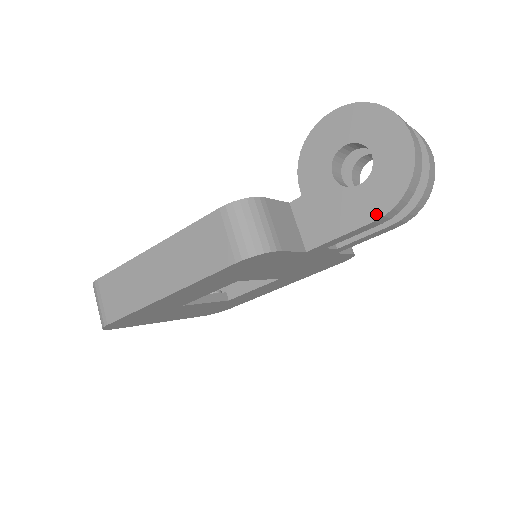
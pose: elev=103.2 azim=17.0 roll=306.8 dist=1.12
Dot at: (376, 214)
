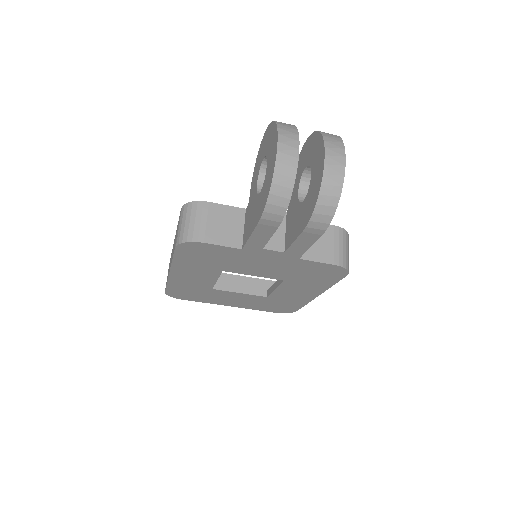
Dot at: (259, 217)
